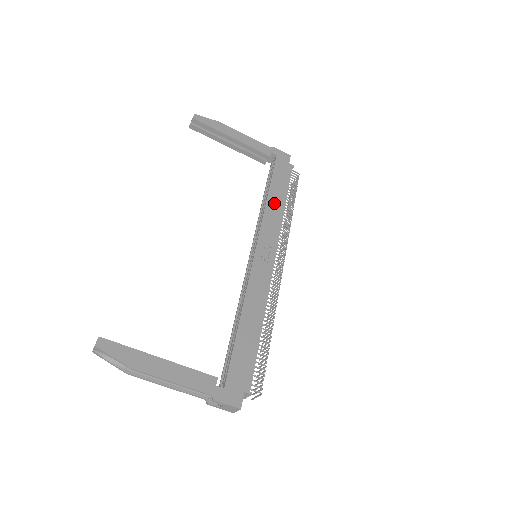
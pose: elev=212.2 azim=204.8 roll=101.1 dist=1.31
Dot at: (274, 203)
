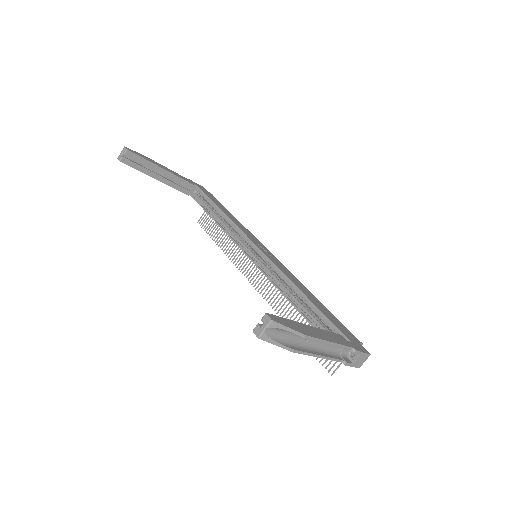
Dot at: (231, 217)
